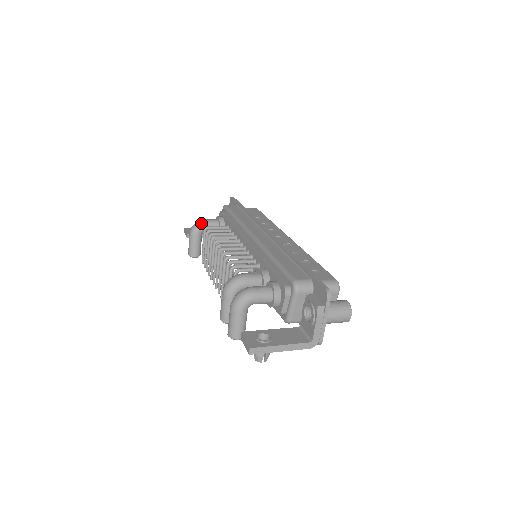
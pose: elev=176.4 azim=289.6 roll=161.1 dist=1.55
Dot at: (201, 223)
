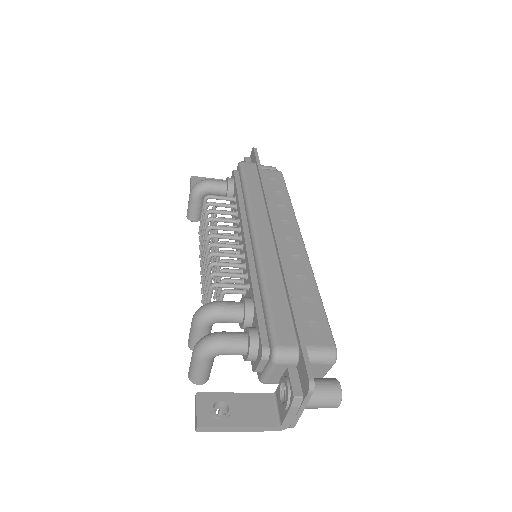
Dot at: (204, 185)
